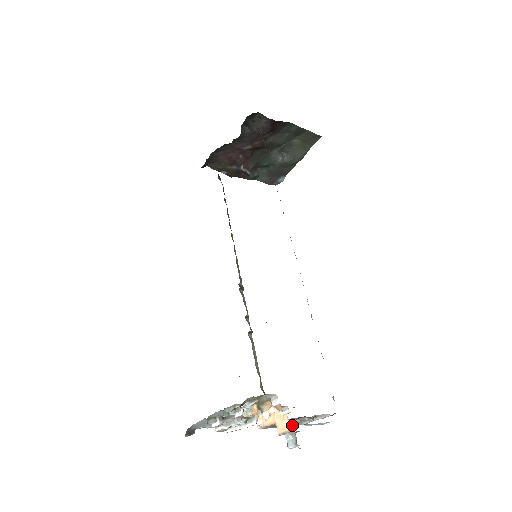
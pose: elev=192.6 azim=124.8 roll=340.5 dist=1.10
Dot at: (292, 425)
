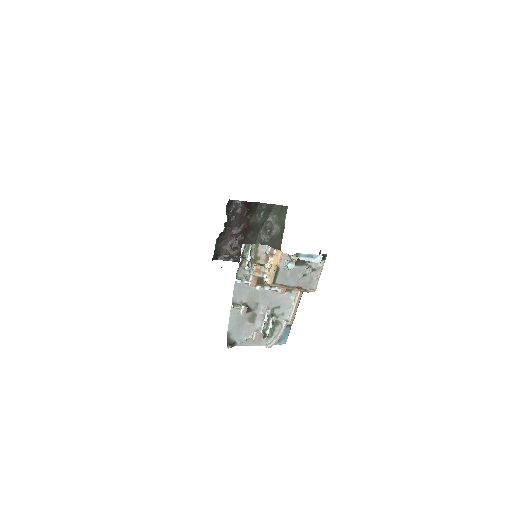
Dot at: (304, 290)
